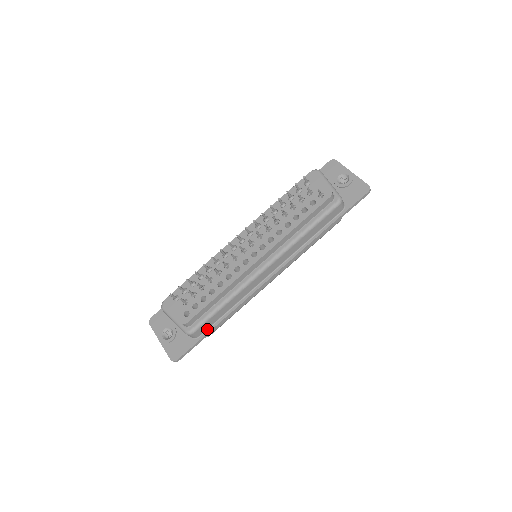
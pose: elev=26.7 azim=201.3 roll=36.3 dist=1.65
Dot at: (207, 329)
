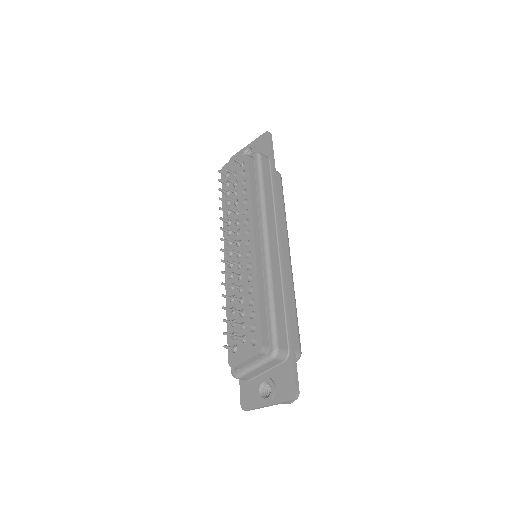
Dot at: (287, 337)
